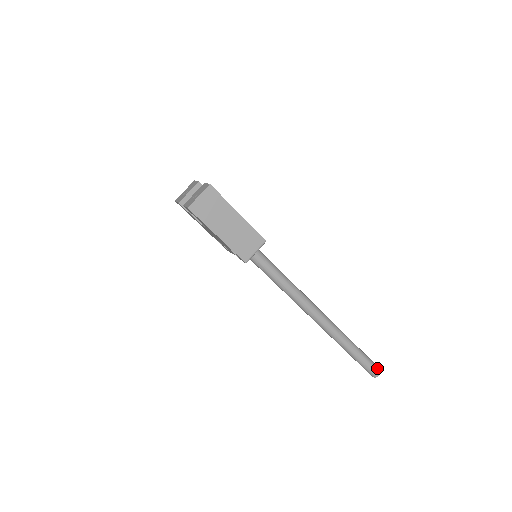
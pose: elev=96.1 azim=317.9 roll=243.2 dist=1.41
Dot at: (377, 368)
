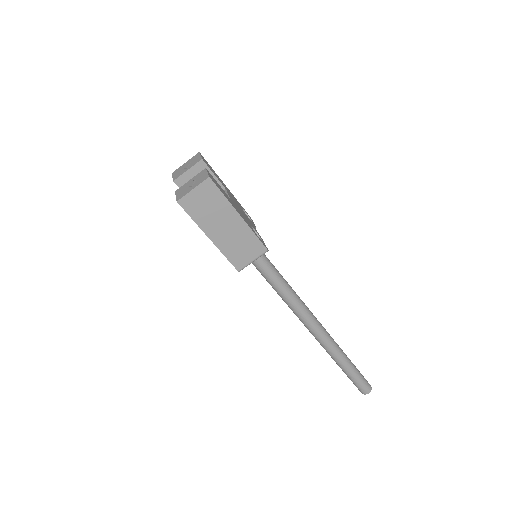
Dot at: (368, 386)
